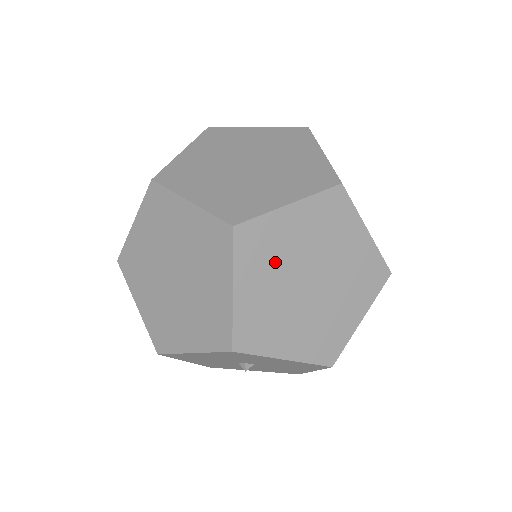
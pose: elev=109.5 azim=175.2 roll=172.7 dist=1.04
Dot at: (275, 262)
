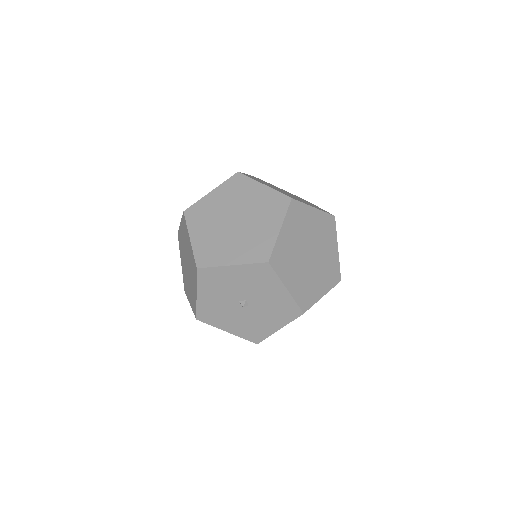
Dot at: (300, 230)
